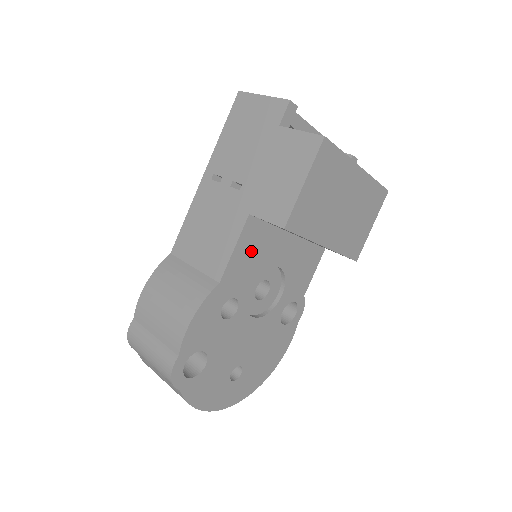
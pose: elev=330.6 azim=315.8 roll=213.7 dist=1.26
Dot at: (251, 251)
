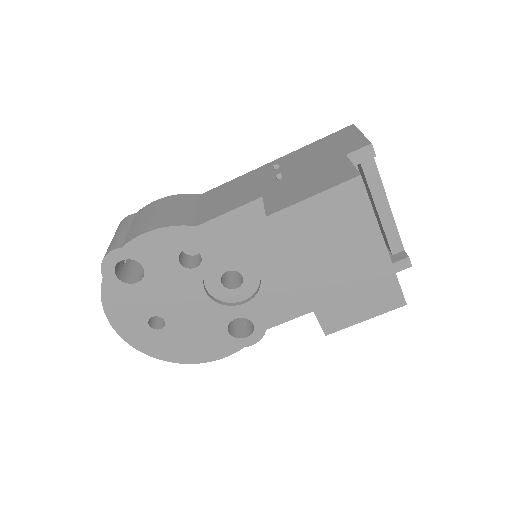
Dot at: (243, 230)
